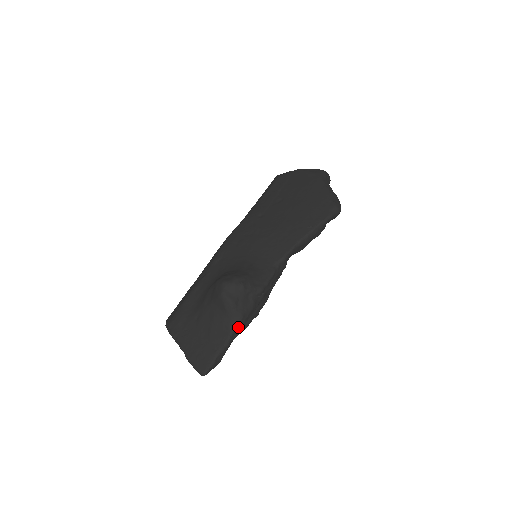
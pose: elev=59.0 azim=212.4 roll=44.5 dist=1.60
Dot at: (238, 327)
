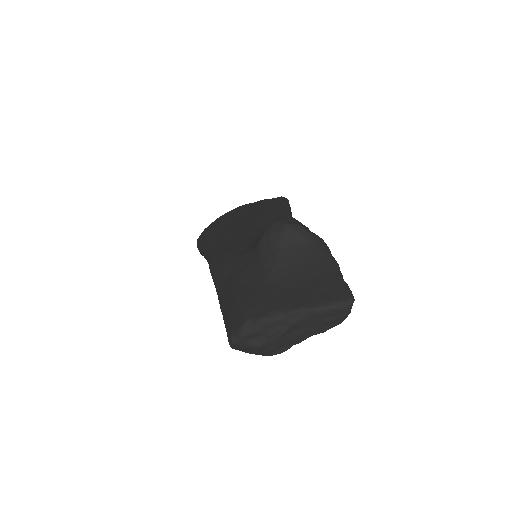
Dot at: (328, 248)
